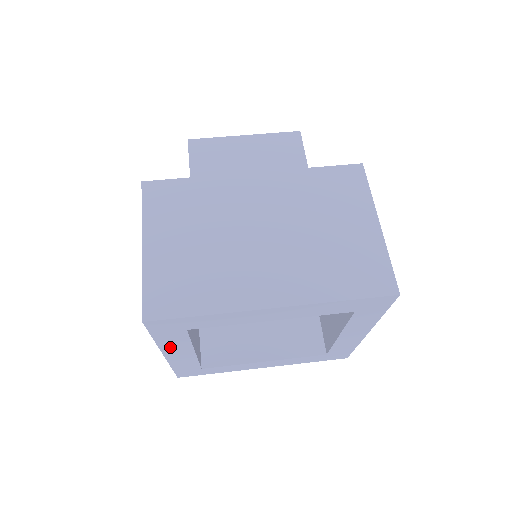
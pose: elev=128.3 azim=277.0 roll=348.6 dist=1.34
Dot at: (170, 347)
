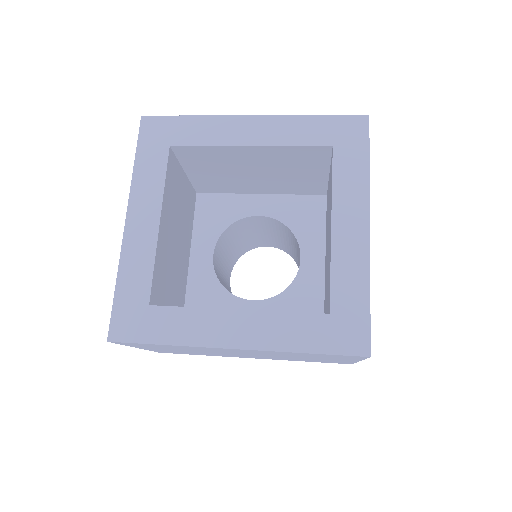
Dot at: (141, 193)
